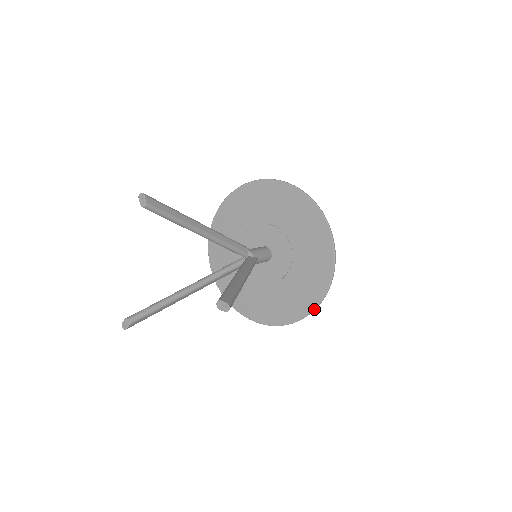
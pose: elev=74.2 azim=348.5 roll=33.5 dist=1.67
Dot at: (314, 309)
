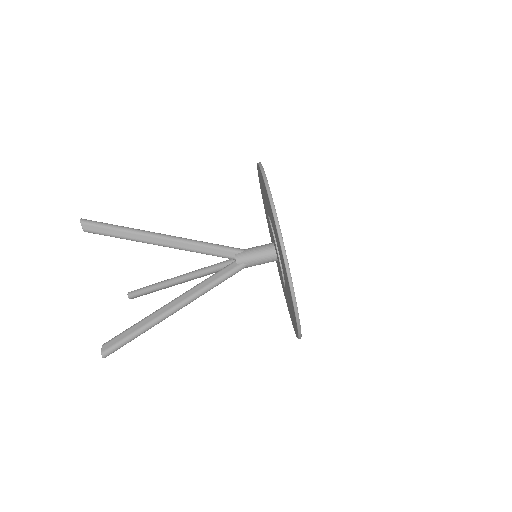
Dot at: occluded
